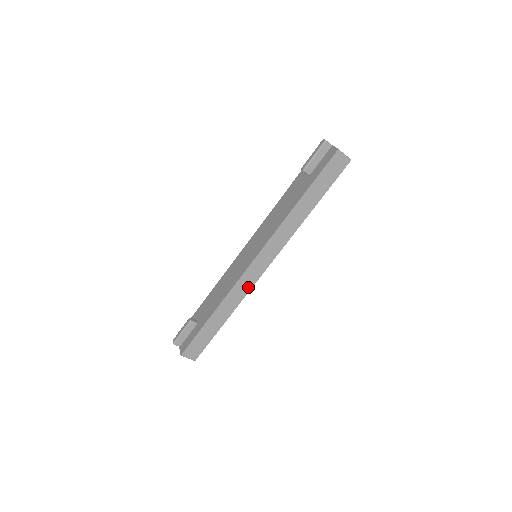
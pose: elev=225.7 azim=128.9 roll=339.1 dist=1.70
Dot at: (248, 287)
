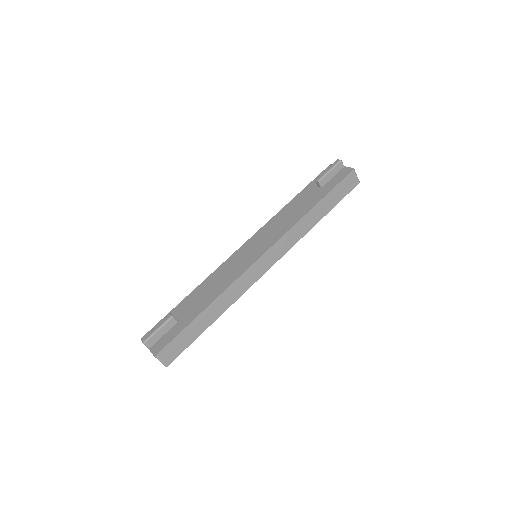
Dot at: (248, 285)
